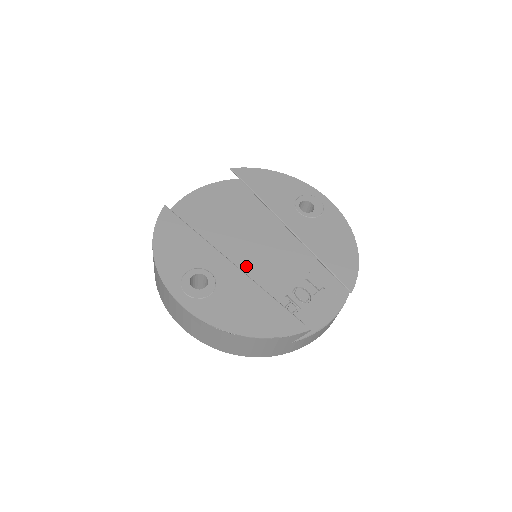
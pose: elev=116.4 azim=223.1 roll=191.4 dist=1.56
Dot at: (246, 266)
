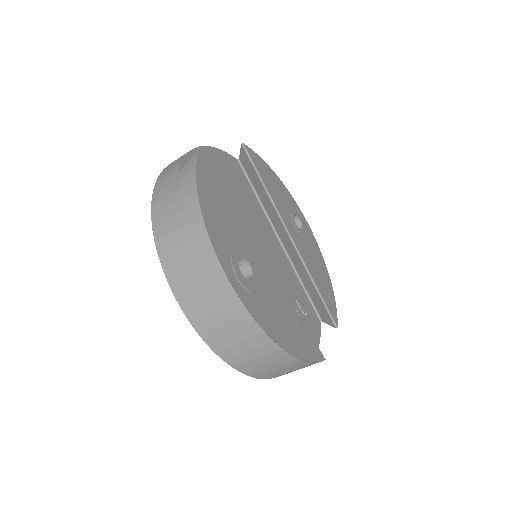
Dot at: occluded
